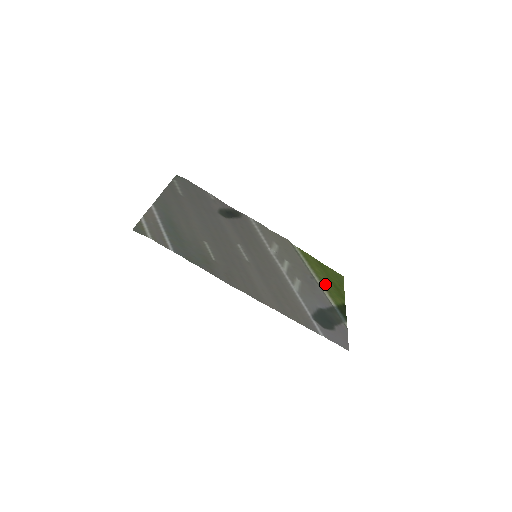
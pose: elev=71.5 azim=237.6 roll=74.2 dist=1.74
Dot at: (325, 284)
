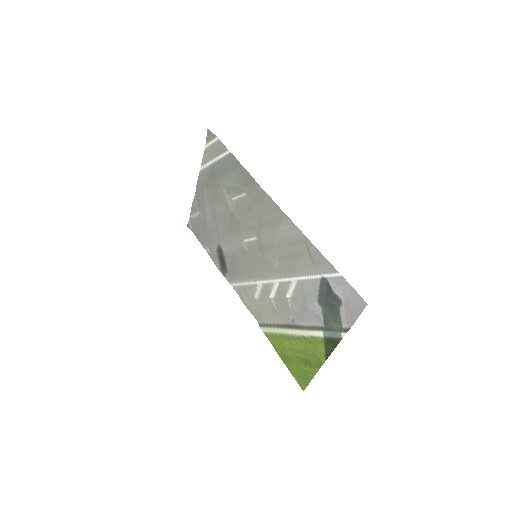
Dot at: (302, 342)
